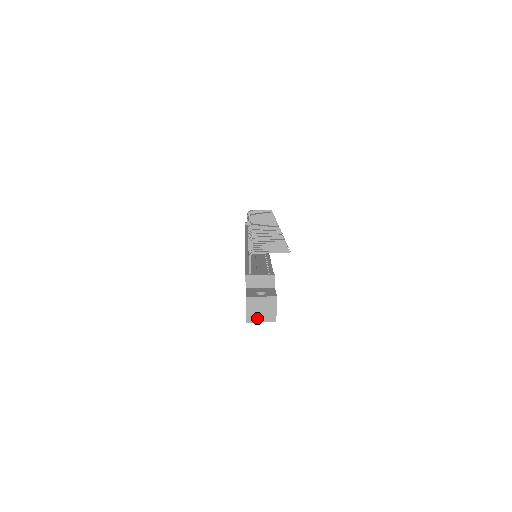
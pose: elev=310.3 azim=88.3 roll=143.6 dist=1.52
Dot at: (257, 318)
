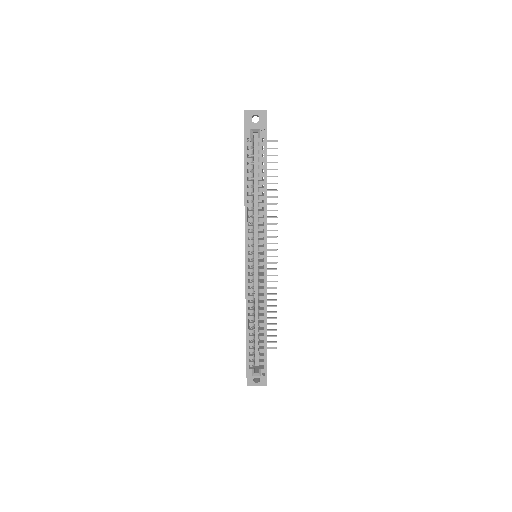
Dot at: (252, 127)
